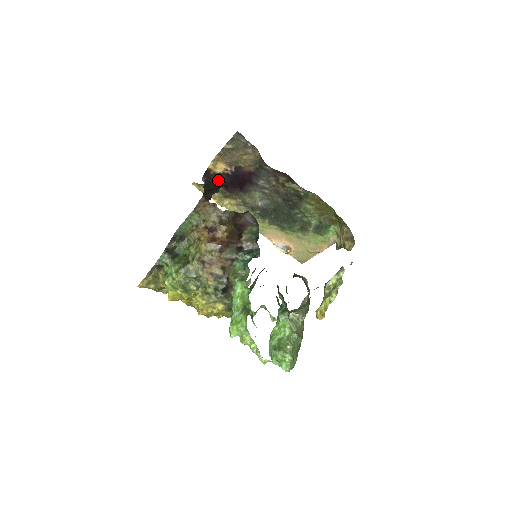
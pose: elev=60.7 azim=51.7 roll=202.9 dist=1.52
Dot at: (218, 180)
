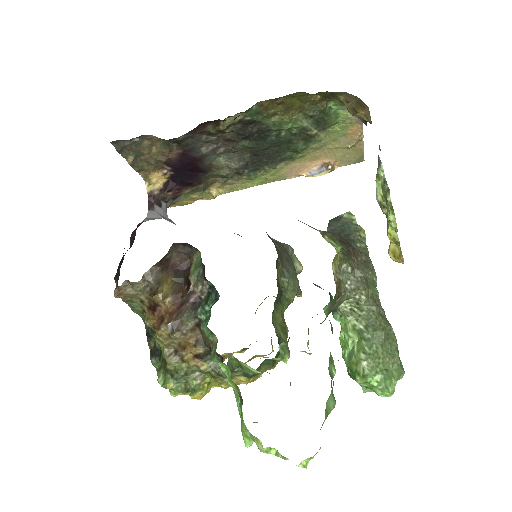
Dot at: (173, 189)
